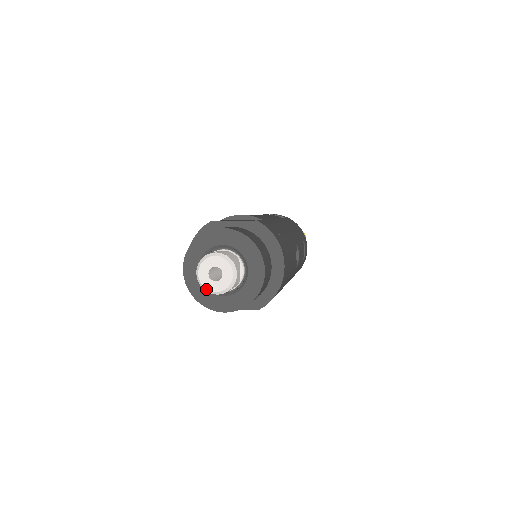
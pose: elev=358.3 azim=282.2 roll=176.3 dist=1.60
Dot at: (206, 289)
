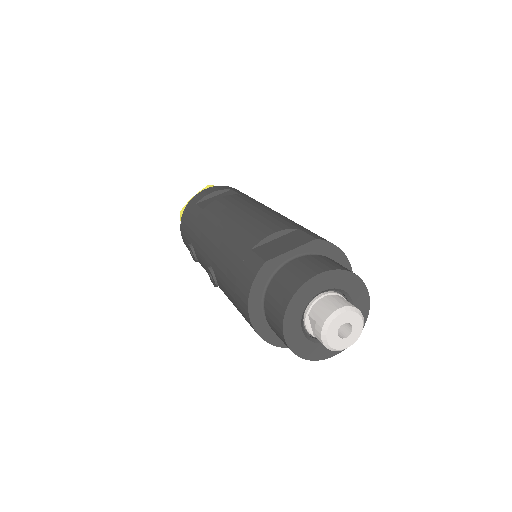
Dot at: (337, 350)
